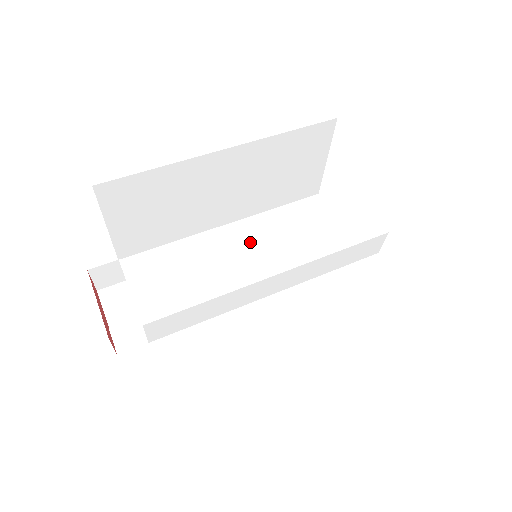
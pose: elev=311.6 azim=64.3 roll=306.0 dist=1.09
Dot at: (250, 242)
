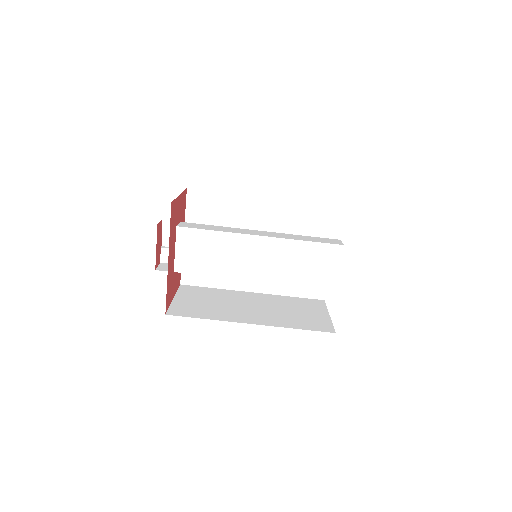
Dot at: (254, 254)
